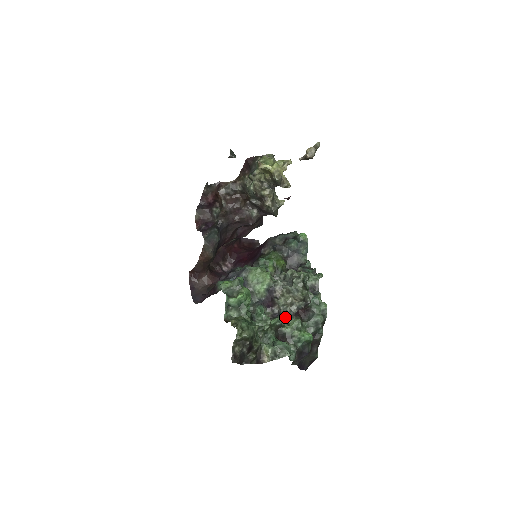
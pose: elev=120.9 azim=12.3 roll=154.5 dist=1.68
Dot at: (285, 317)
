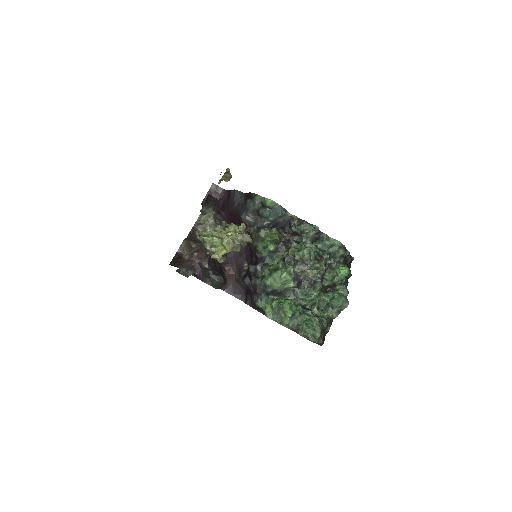
Dot at: (321, 281)
